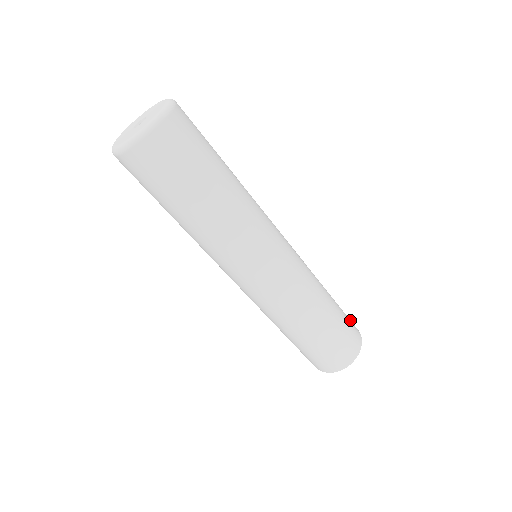
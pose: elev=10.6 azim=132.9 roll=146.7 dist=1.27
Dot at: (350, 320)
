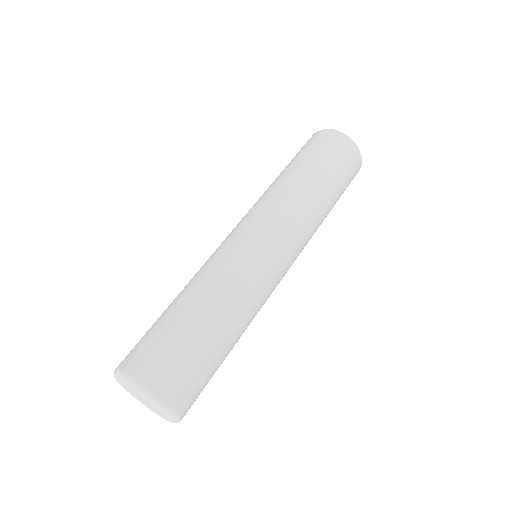
Dot at: (347, 158)
